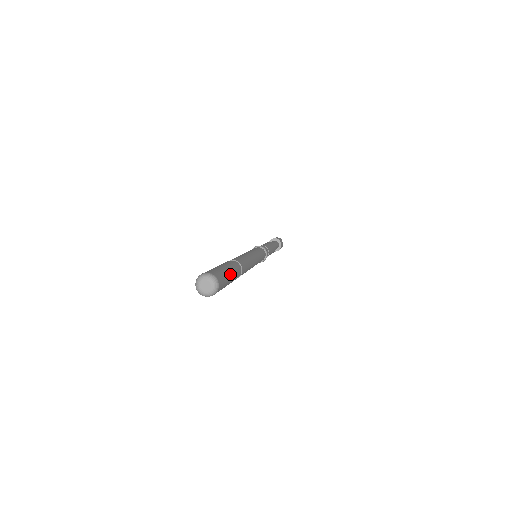
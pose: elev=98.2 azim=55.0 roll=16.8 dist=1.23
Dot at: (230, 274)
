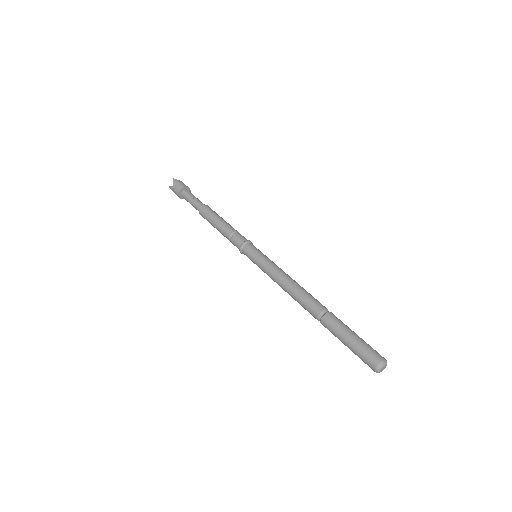
Dot at: occluded
